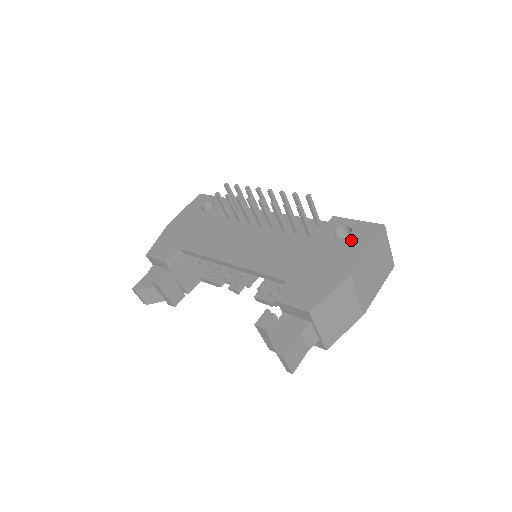
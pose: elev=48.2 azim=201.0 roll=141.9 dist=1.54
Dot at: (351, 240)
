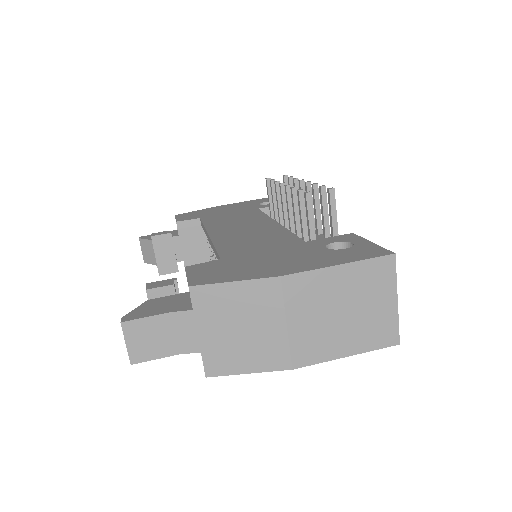
Dot at: (335, 252)
